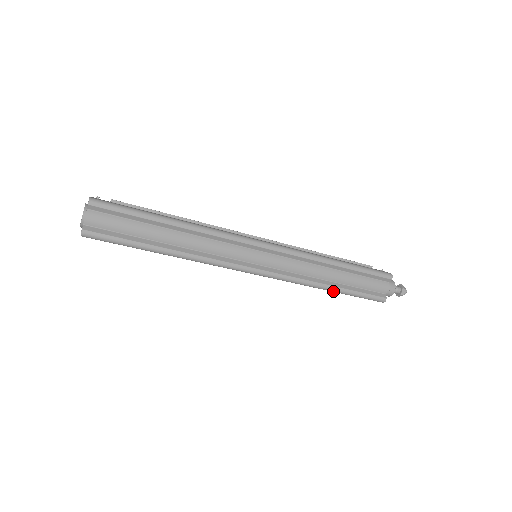
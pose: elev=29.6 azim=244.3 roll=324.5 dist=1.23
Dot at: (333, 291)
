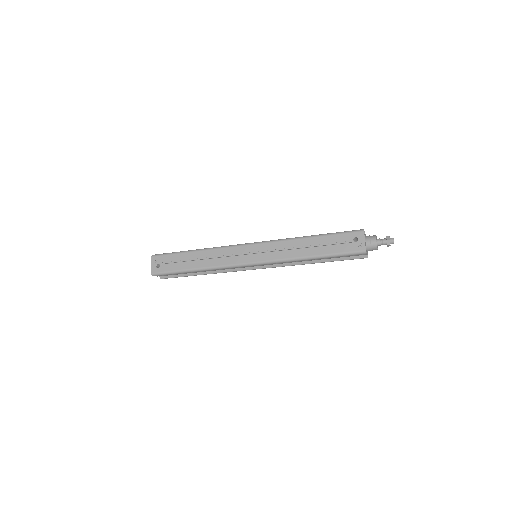
Dot at: (319, 262)
